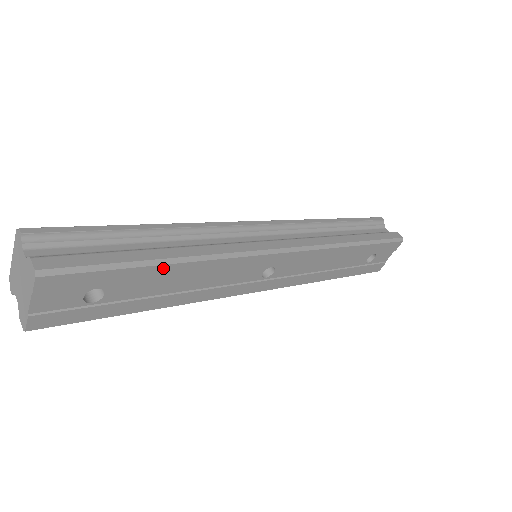
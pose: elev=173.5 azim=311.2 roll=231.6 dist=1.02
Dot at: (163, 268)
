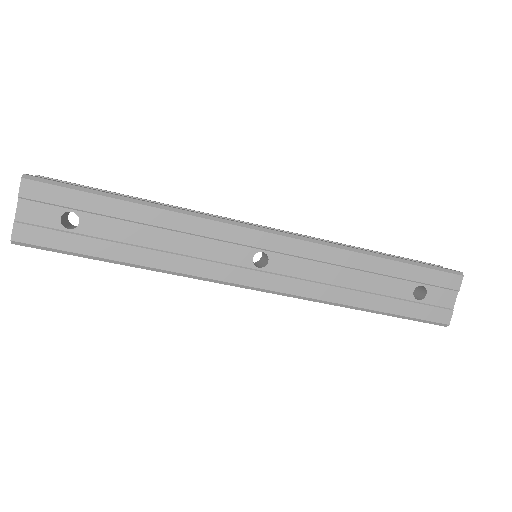
Dot at: (132, 207)
